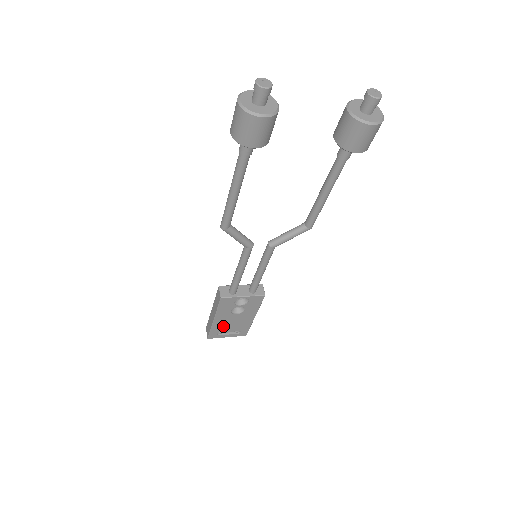
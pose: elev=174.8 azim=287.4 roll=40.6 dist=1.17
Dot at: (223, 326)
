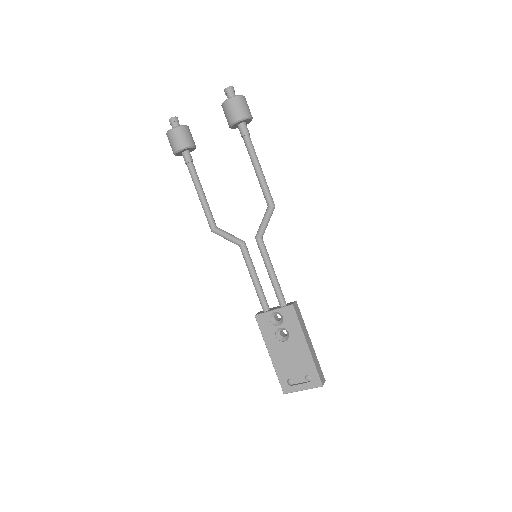
Dot at: (285, 367)
